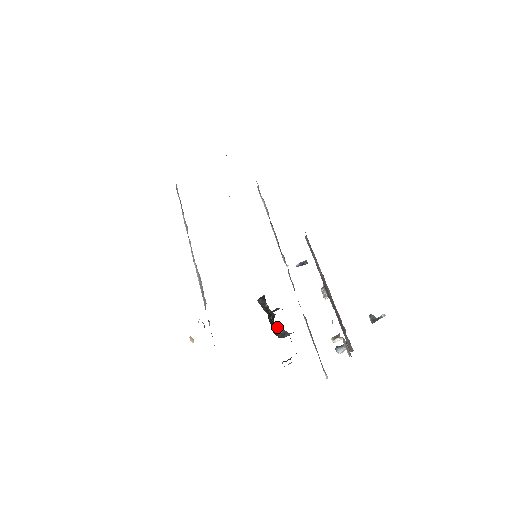
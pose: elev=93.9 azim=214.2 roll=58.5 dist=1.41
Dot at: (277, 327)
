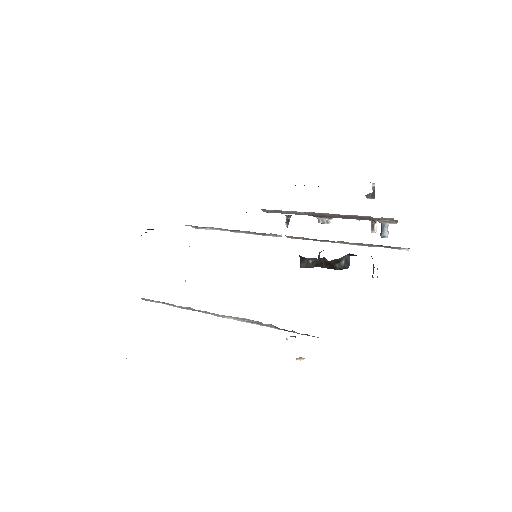
Dot at: (337, 263)
